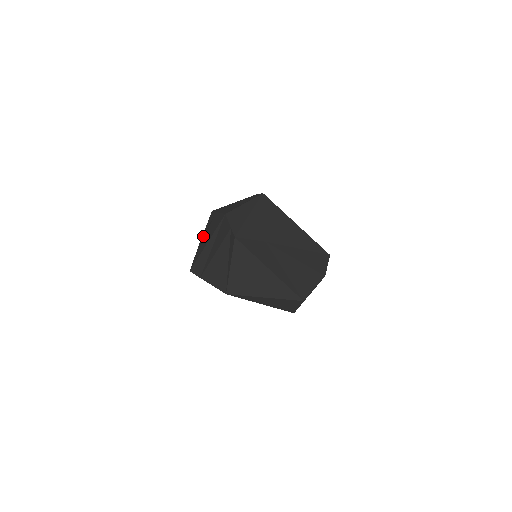
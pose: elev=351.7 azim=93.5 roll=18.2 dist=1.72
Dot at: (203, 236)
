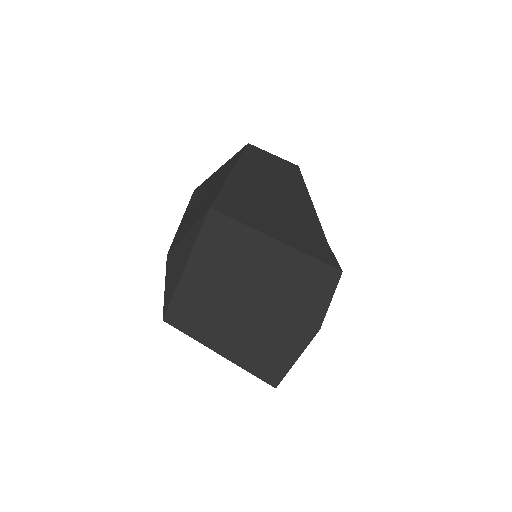
Dot at: occluded
